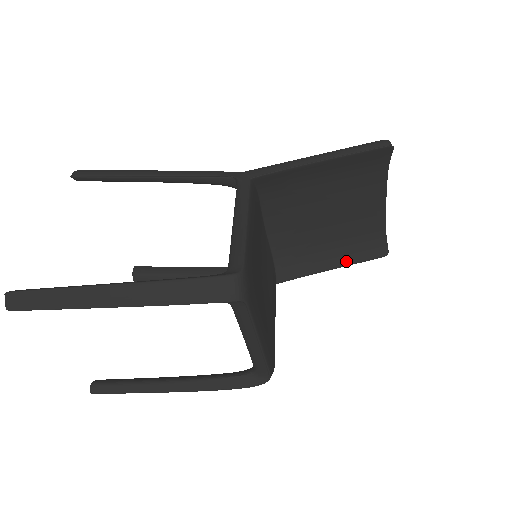
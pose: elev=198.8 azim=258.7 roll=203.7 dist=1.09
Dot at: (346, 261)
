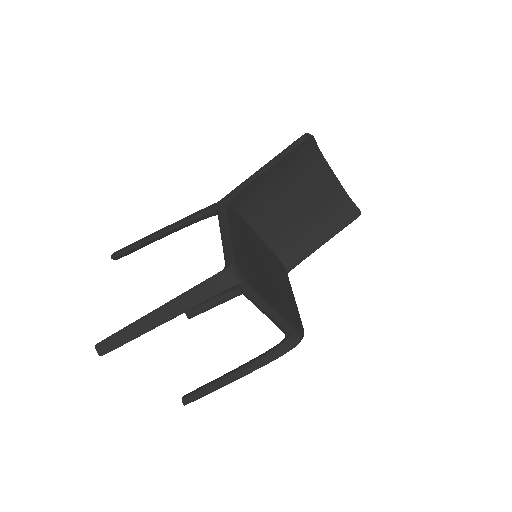
Dot at: (332, 233)
